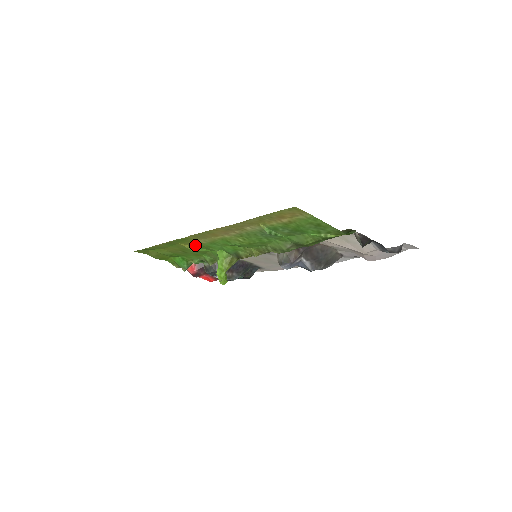
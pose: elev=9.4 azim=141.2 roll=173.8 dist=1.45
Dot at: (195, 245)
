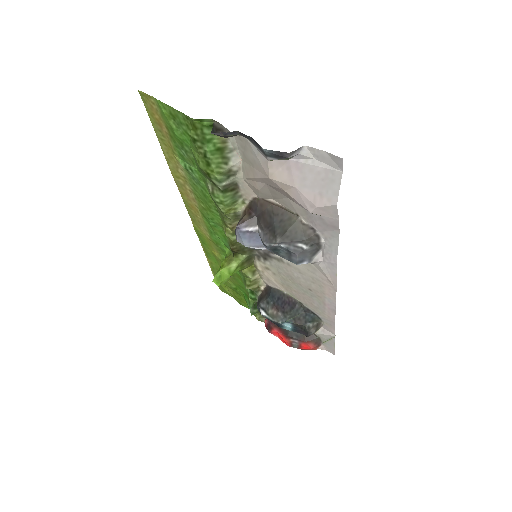
Dot at: (217, 249)
